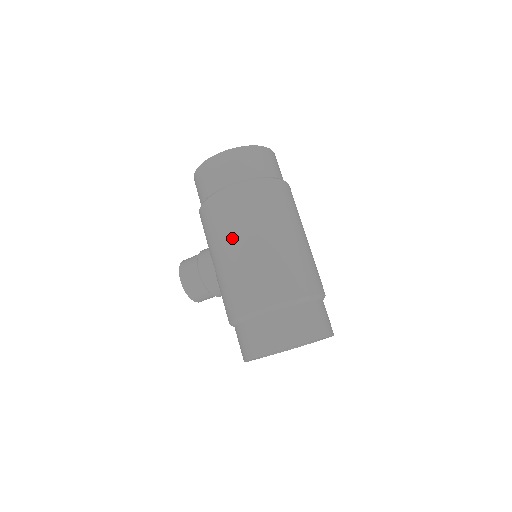
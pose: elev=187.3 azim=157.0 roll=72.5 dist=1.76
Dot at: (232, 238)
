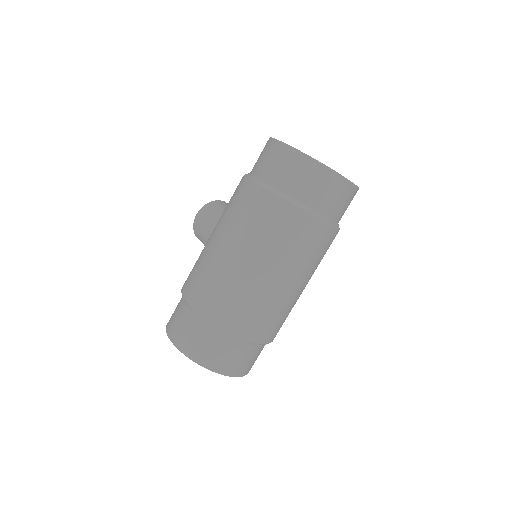
Dot at: (224, 230)
